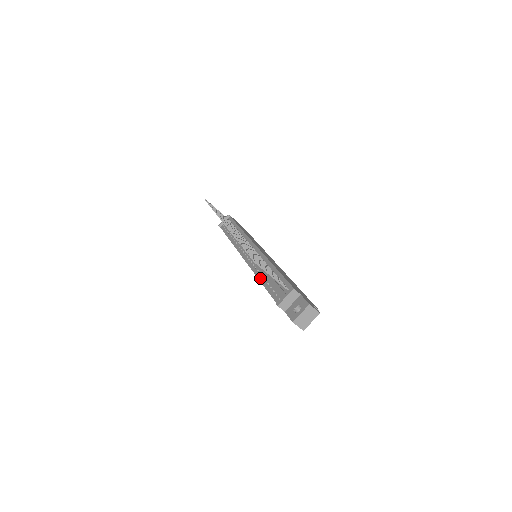
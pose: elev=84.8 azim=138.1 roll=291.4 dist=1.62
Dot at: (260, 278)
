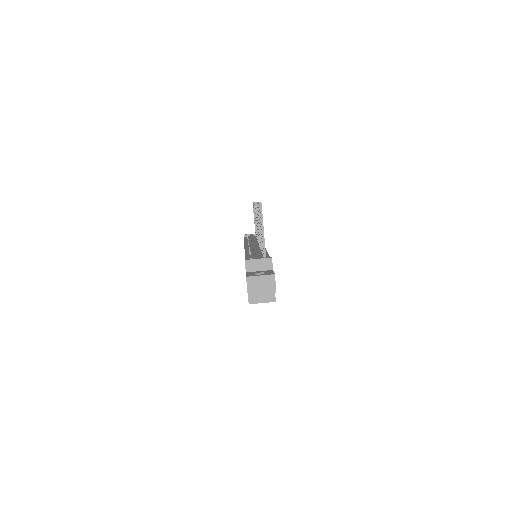
Dot at: (247, 253)
